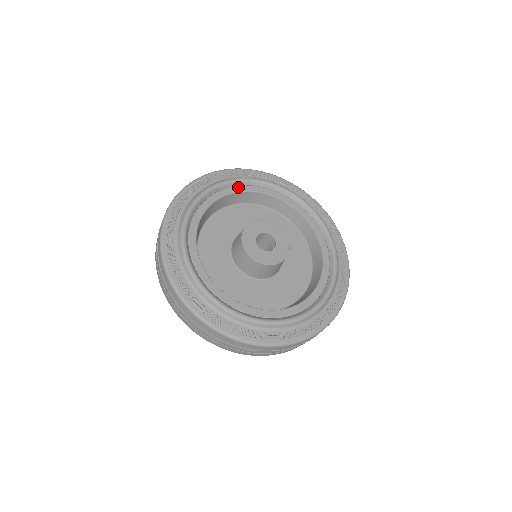
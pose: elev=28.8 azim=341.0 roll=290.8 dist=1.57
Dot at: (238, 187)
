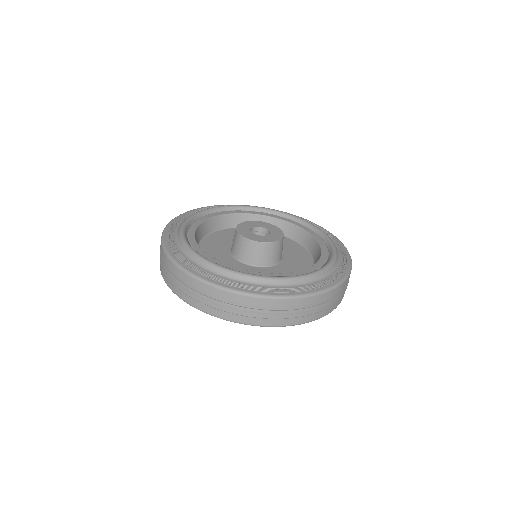
Dot at: (223, 212)
